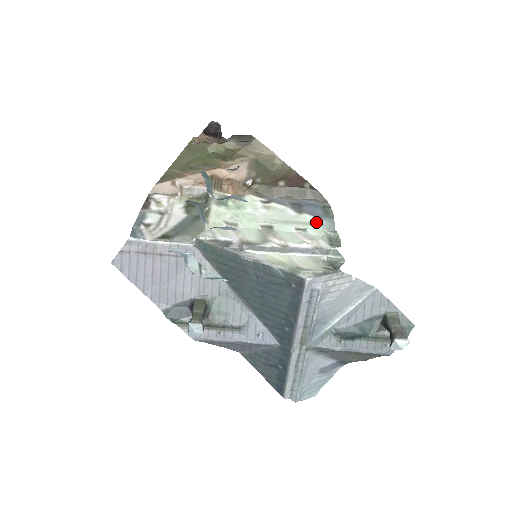
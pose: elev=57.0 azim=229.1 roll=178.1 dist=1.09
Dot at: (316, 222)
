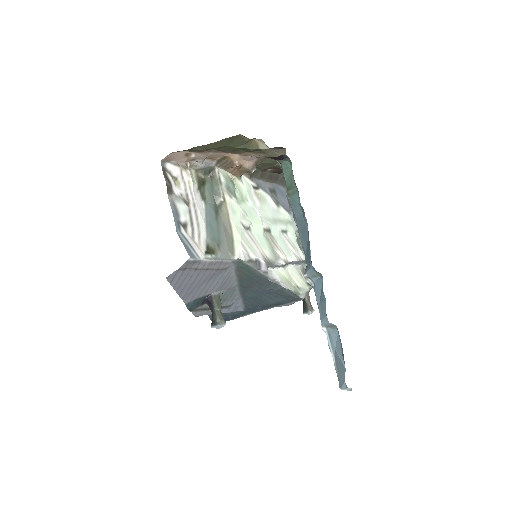
Dot at: (289, 219)
